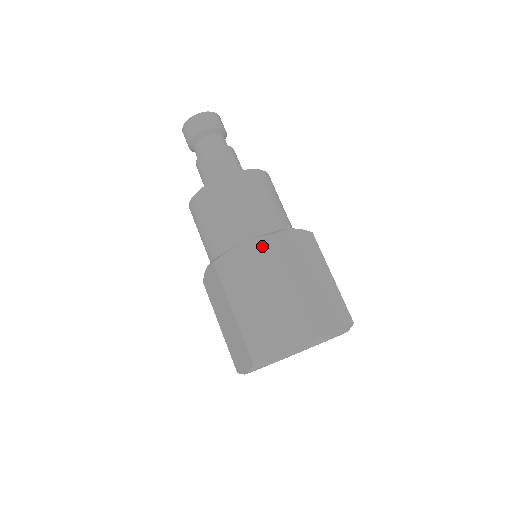
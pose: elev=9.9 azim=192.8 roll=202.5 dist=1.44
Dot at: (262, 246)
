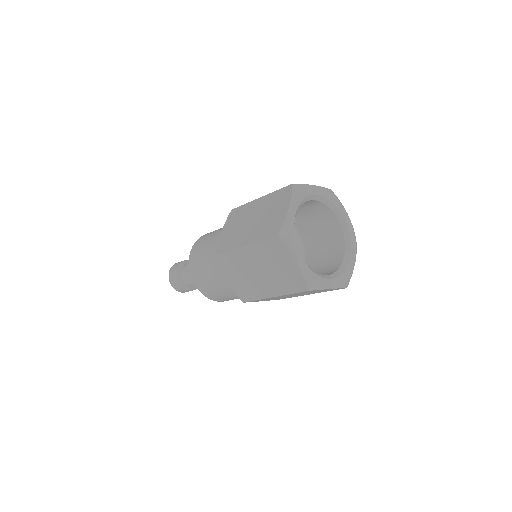
Dot at: (231, 219)
